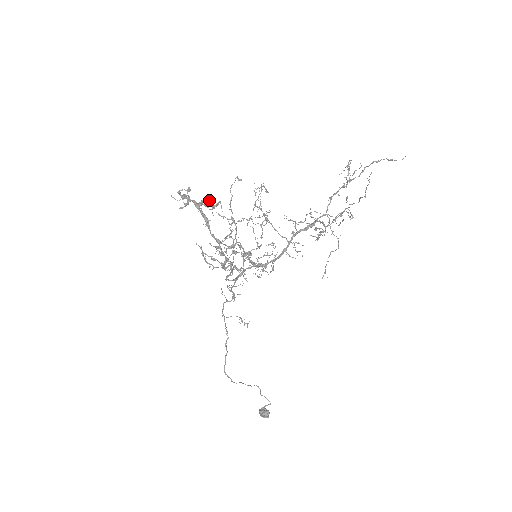
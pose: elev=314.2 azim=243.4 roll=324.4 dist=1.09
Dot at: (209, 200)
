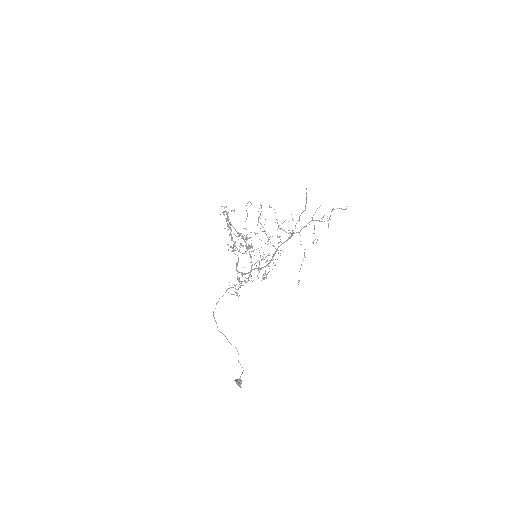
Dot at: (233, 210)
